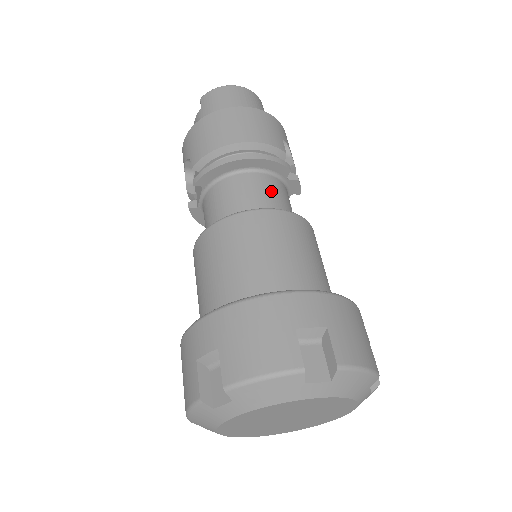
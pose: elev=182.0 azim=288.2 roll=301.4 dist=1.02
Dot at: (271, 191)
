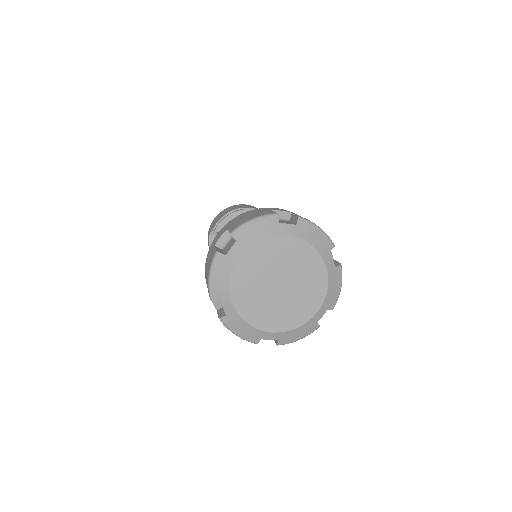
Dot at: occluded
